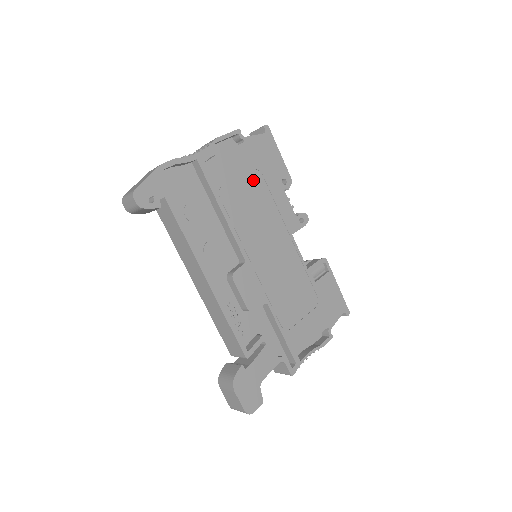
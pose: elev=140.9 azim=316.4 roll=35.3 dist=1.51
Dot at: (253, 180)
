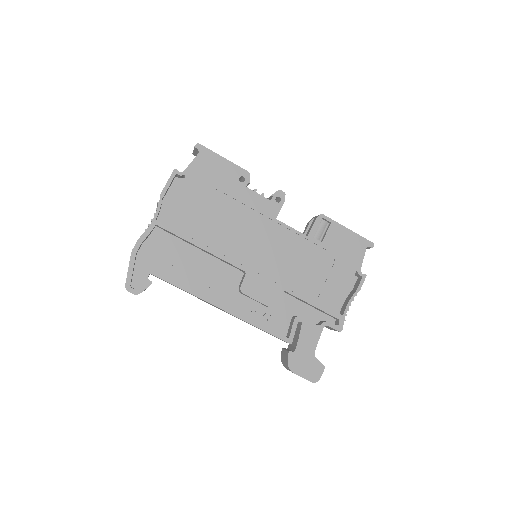
Dot at: (213, 202)
